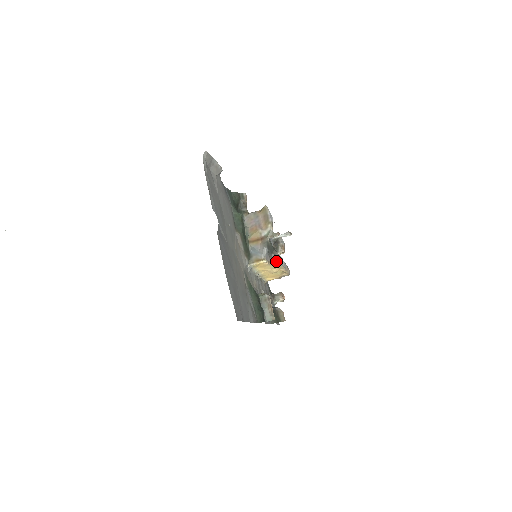
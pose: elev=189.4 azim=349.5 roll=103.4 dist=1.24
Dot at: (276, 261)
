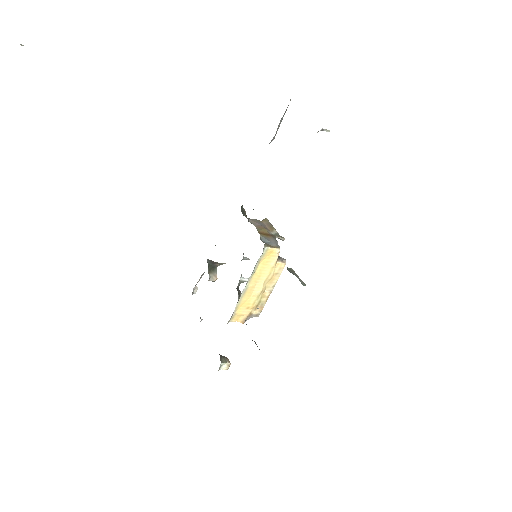
Dot at: (281, 261)
